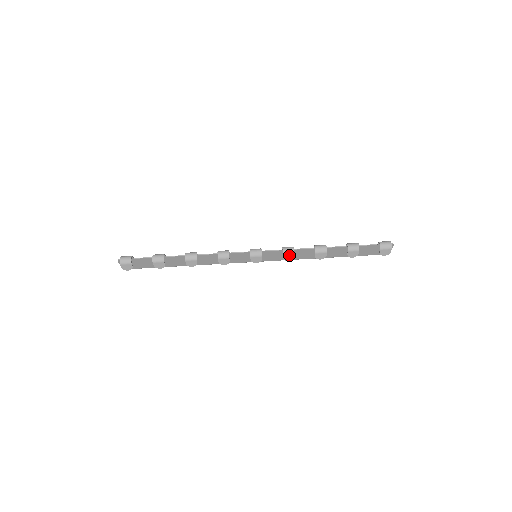
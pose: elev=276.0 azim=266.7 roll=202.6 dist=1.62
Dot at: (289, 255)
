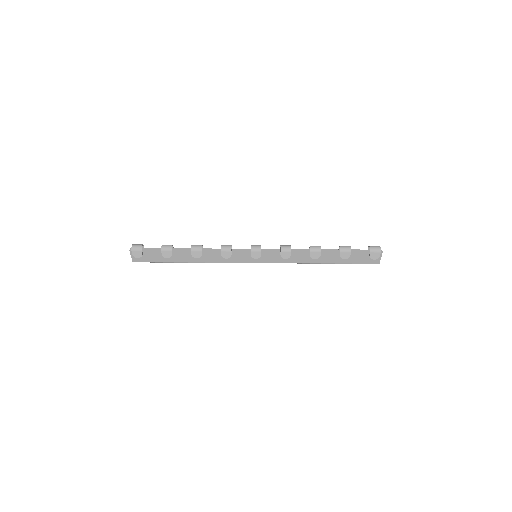
Dot at: (286, 252)
